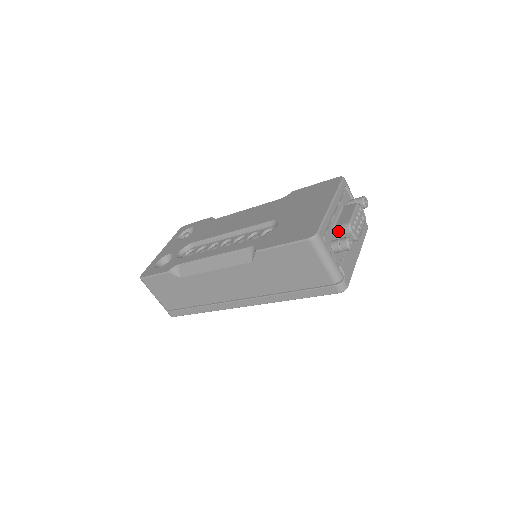
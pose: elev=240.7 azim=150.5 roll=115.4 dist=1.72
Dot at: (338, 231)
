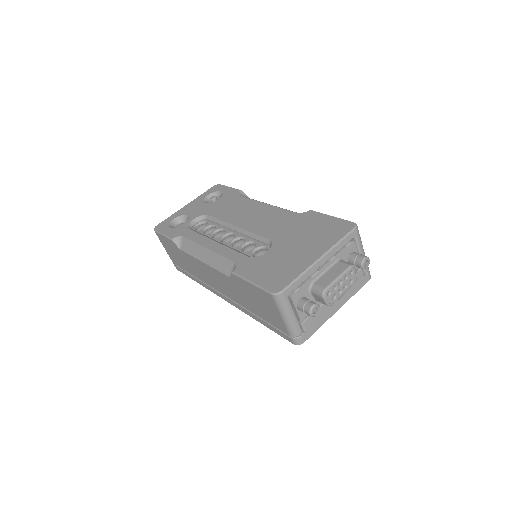
Dot at: (313, 290)
